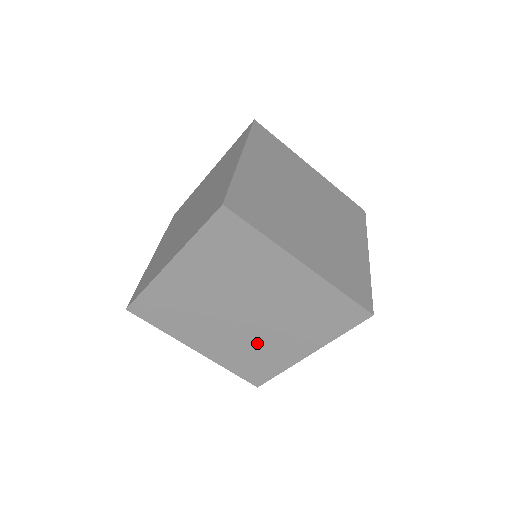
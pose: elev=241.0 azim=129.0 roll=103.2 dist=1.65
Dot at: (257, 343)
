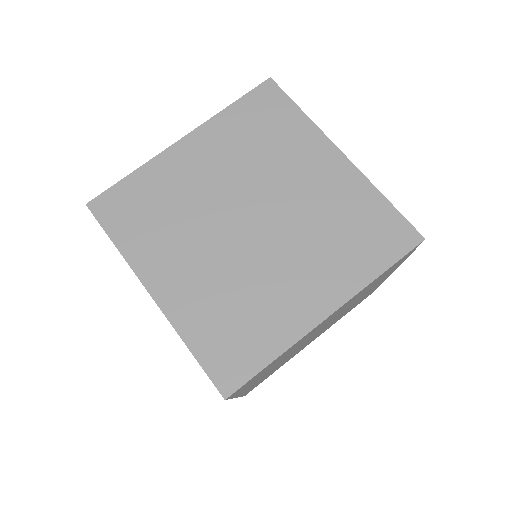
Dot at: occluded
